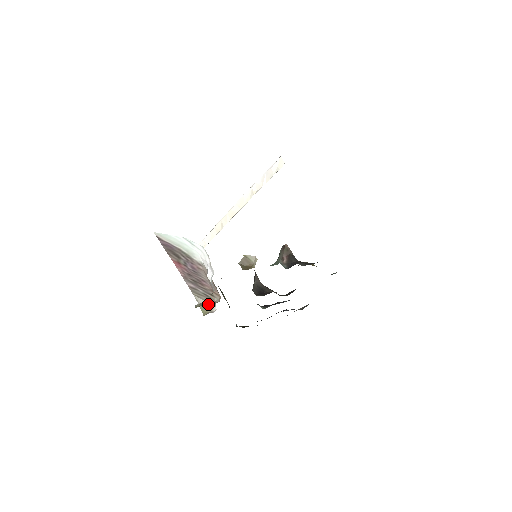
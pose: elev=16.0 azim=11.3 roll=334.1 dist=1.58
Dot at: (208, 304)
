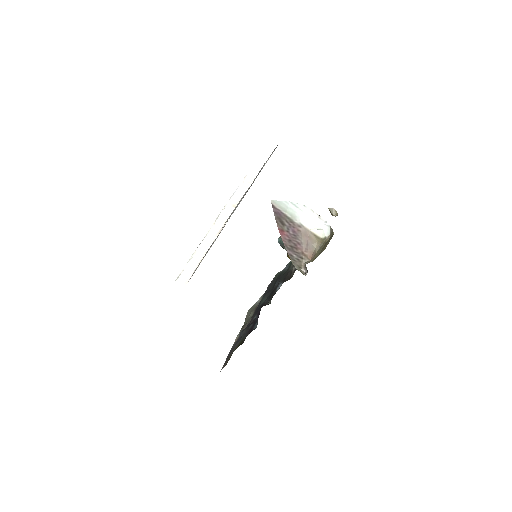
Dot at: (309, 262)
